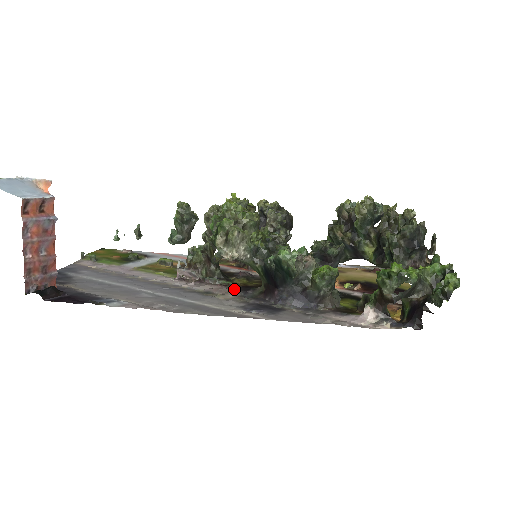
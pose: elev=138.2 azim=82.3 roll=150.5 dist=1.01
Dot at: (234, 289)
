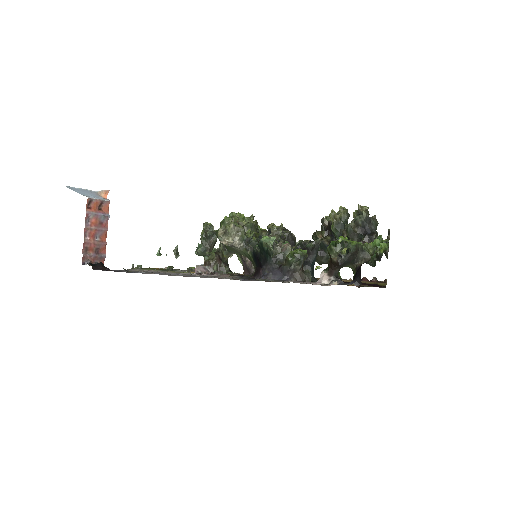
Dot at: (234, 275)
